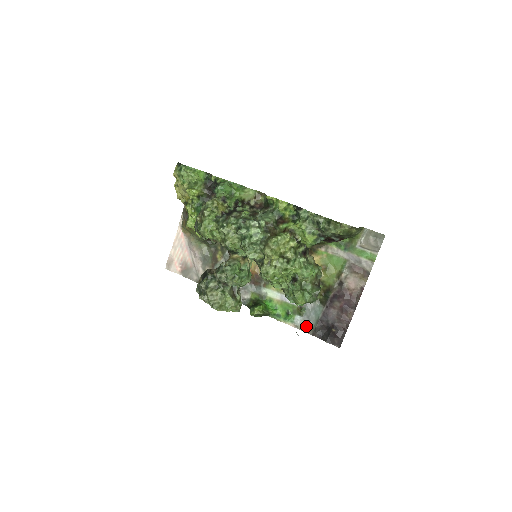
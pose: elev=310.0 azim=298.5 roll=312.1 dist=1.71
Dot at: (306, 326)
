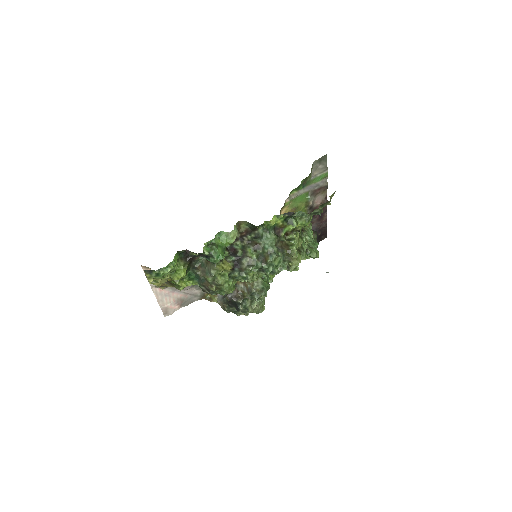
Dot at: occluded
